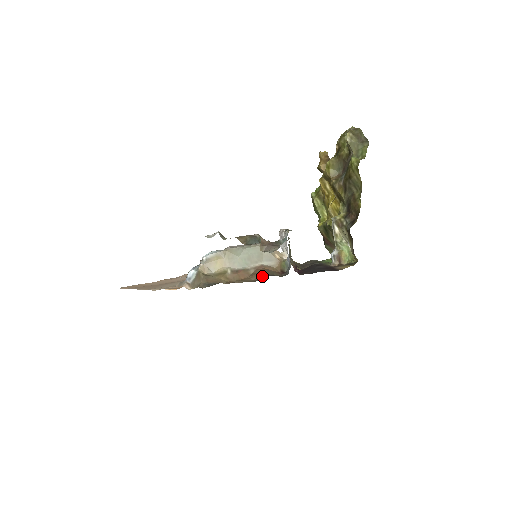
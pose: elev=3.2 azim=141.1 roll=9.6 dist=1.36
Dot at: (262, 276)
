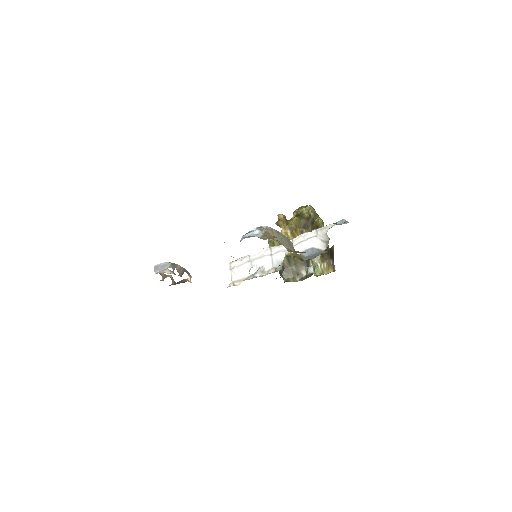
Dot at: (304, 252)
